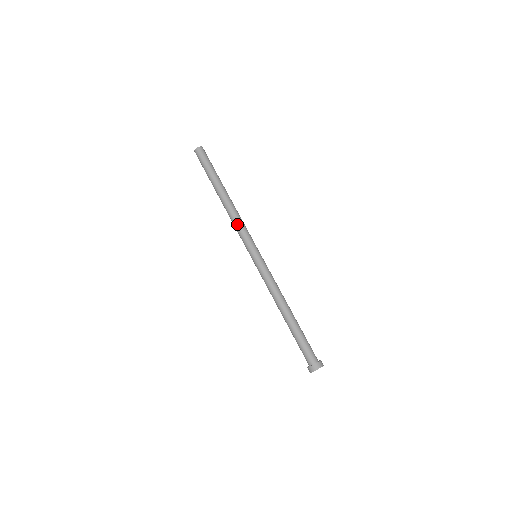
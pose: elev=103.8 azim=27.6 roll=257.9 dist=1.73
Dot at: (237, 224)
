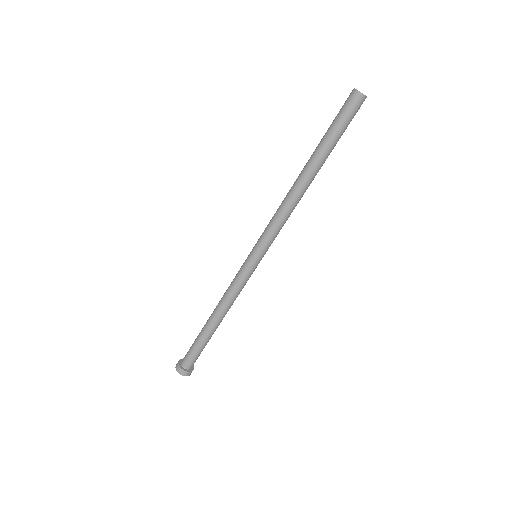
Dot at: (276, 213)
